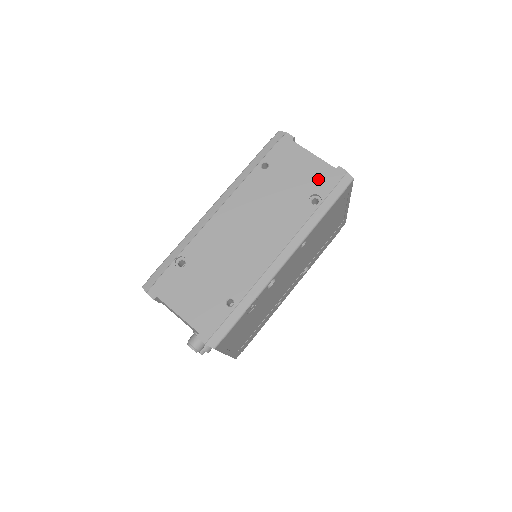
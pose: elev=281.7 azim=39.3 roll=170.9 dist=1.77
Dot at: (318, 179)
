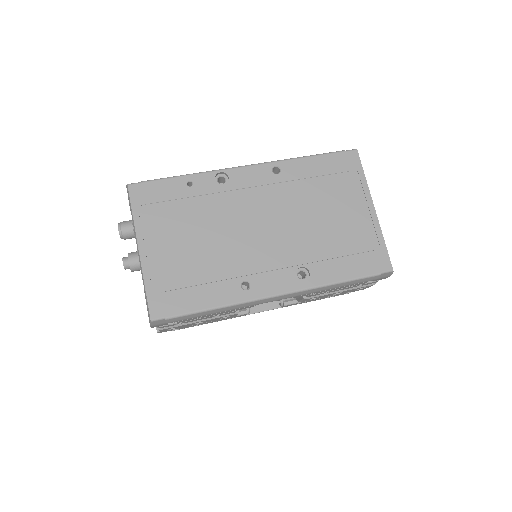
Dot at: occluded
